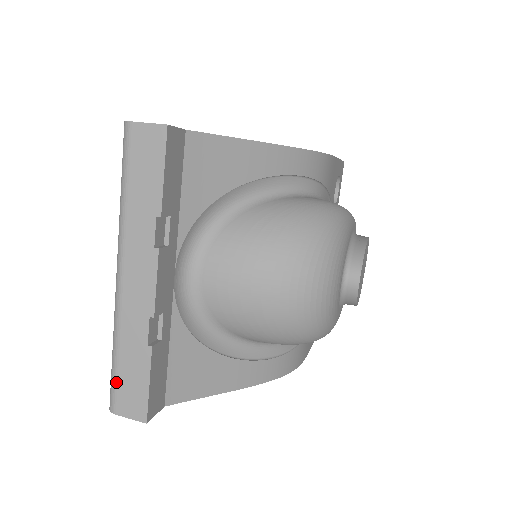
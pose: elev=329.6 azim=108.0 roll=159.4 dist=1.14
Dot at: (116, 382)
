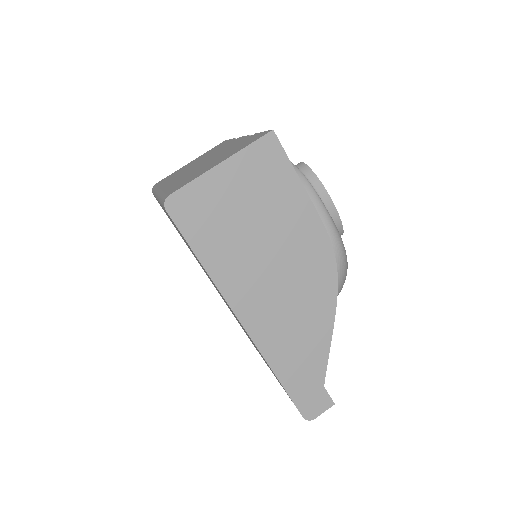
Dot at: occluded
